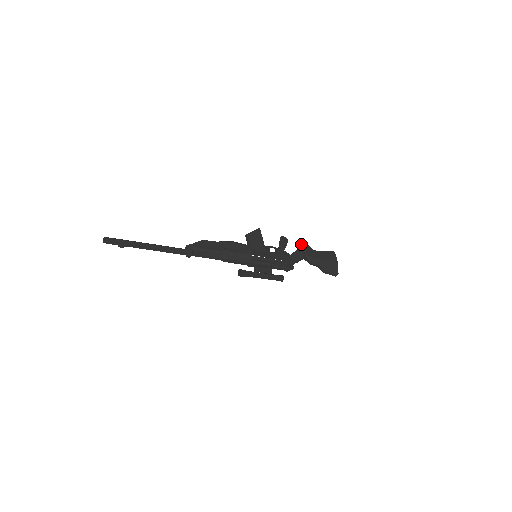
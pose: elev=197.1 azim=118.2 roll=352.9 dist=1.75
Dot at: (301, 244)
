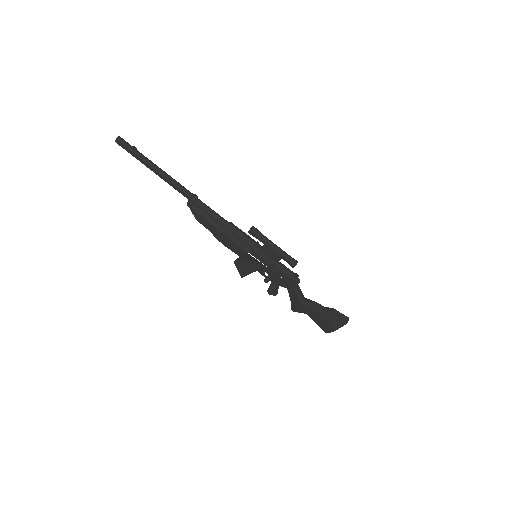
Dot at: (291, 305)
